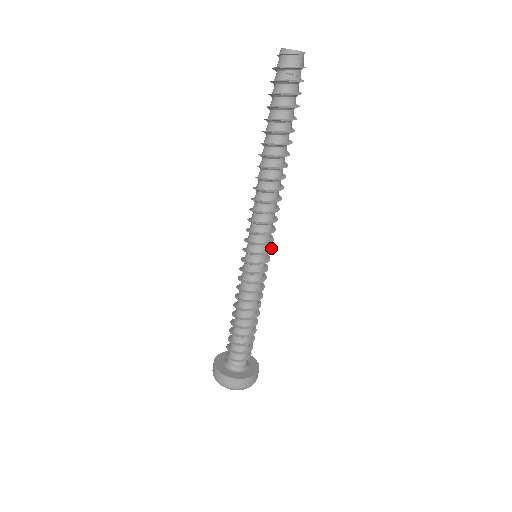
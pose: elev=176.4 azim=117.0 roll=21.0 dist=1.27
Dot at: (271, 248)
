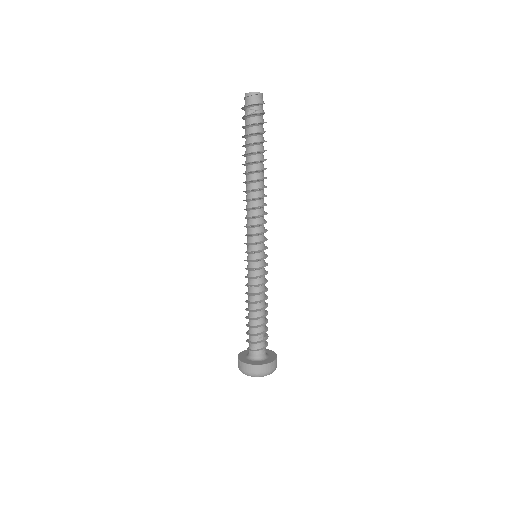
Dot at: (267, 248)
